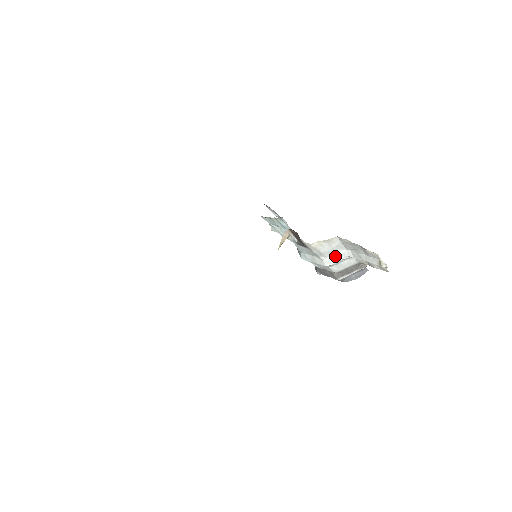
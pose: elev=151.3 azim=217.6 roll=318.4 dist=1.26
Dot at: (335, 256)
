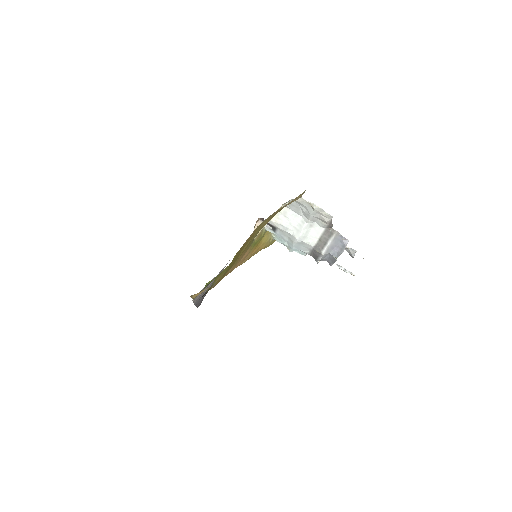
Dot at: (298, 227)
